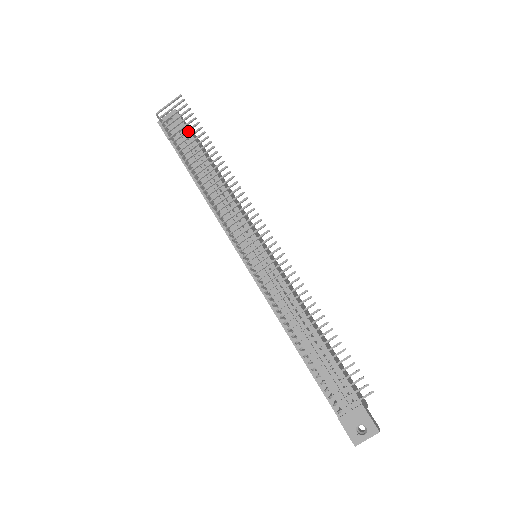
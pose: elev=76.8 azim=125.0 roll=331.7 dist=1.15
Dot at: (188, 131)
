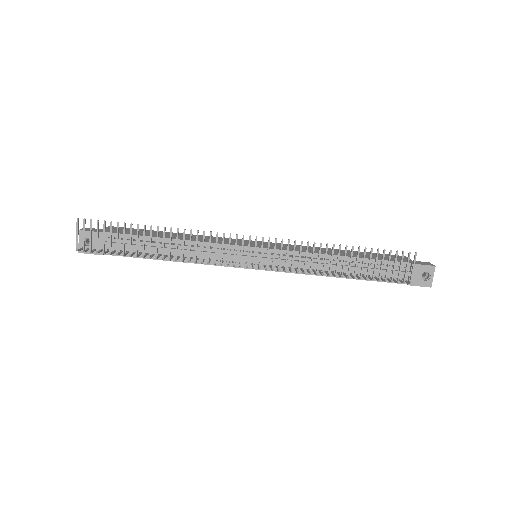
Dot at: (118, 236)
